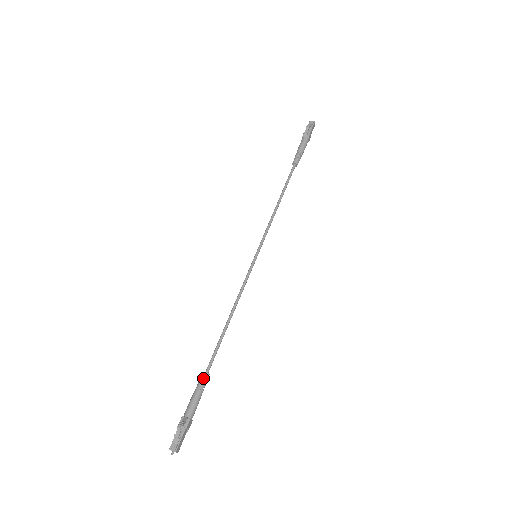
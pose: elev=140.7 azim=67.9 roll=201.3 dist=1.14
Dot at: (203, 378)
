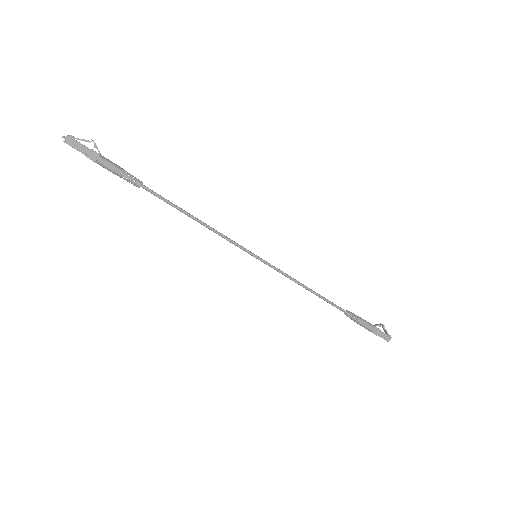
Dot at: occluded
